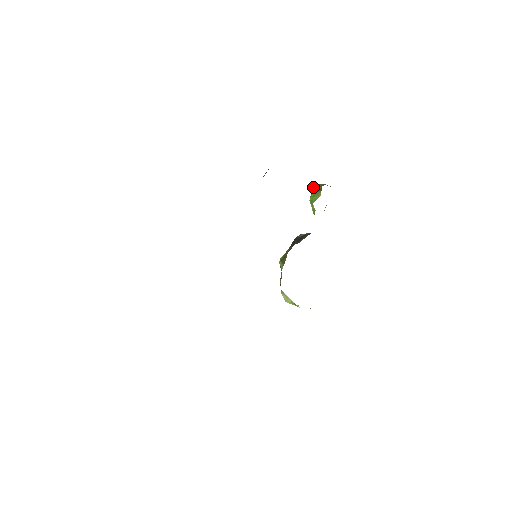
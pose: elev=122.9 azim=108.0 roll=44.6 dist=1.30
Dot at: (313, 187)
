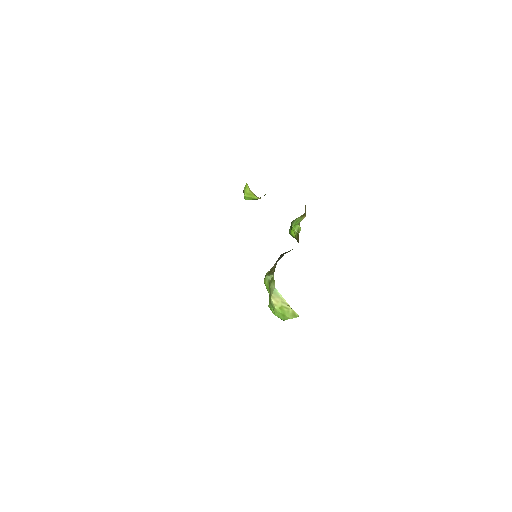
Dot at: occluded
